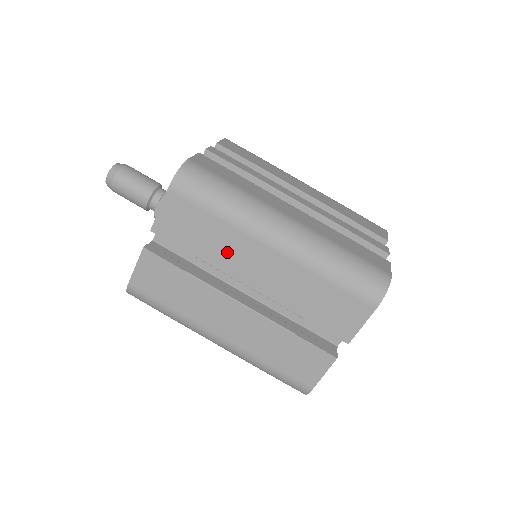
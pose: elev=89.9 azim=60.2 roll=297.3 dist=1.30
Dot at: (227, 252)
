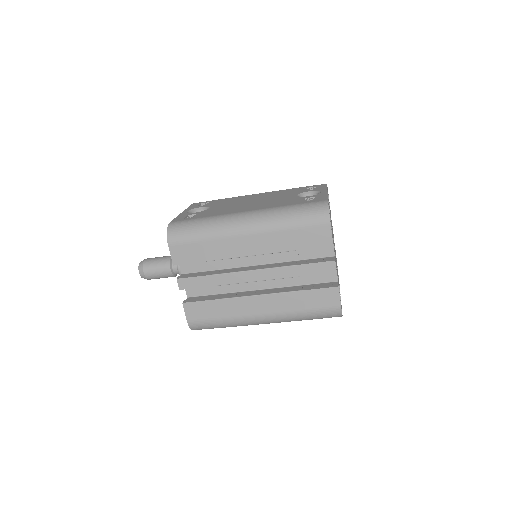
Dot at: occluded
